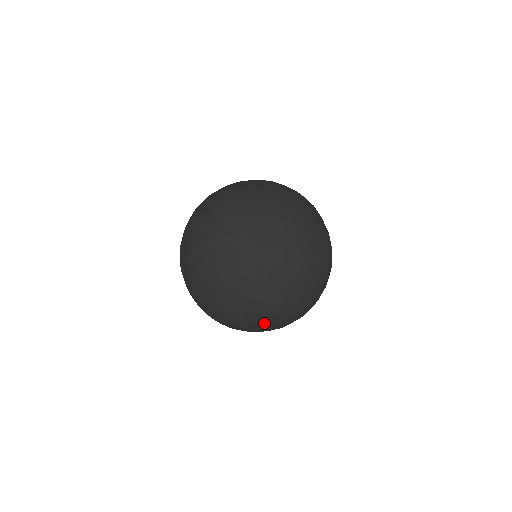
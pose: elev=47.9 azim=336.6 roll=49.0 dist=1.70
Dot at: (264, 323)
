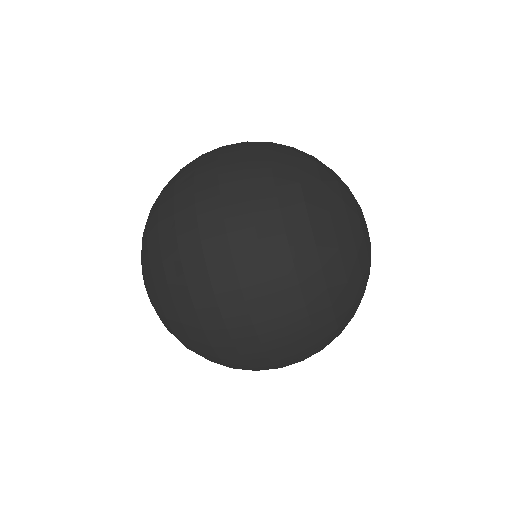
Dot at: occluded
